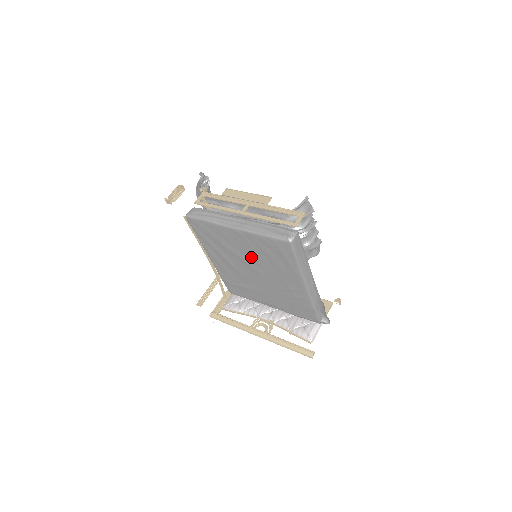
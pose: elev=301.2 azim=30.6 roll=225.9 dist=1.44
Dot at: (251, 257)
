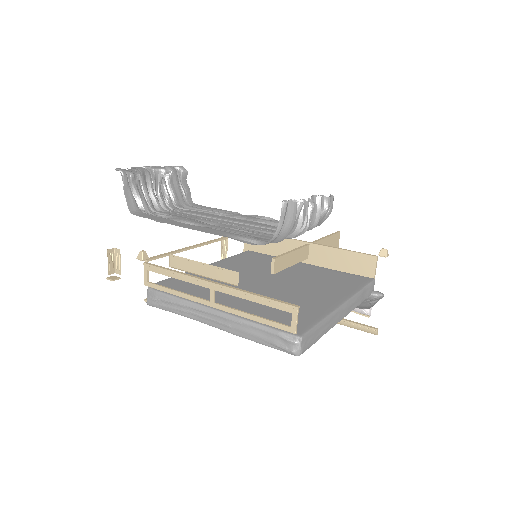
Dot at: occluded
